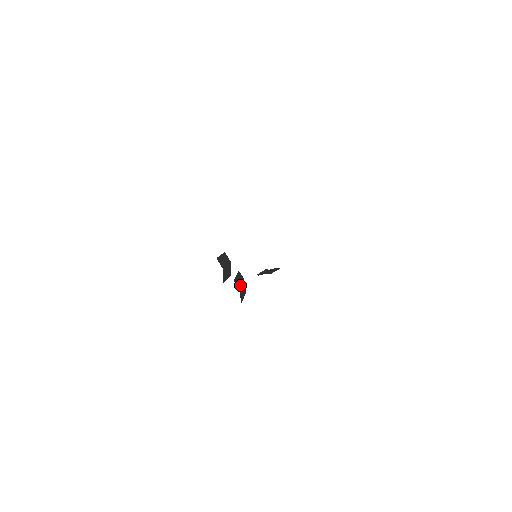
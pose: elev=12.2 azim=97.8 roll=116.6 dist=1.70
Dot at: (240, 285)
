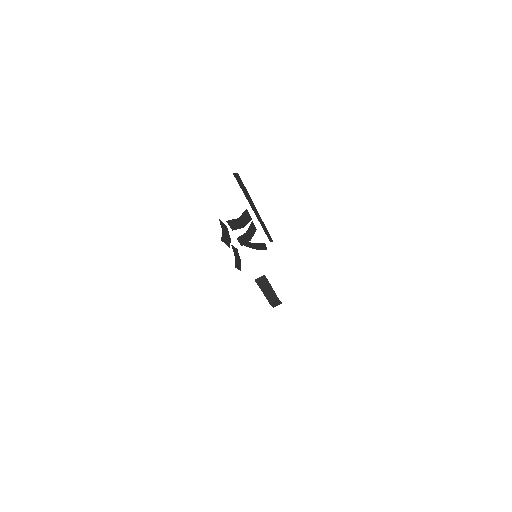
Dot at: (236, 258)
